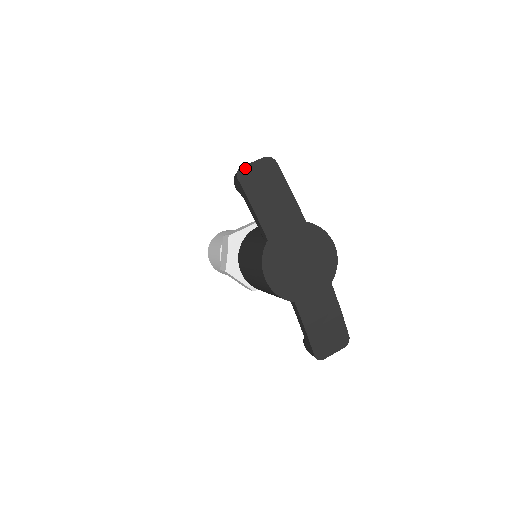
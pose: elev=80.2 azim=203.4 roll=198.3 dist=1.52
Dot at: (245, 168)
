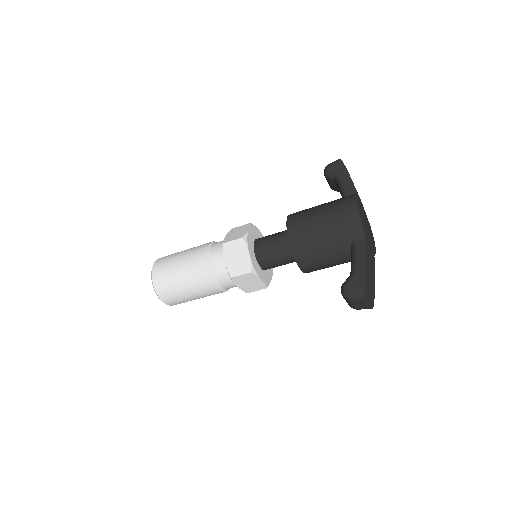
Dot at: occluded
